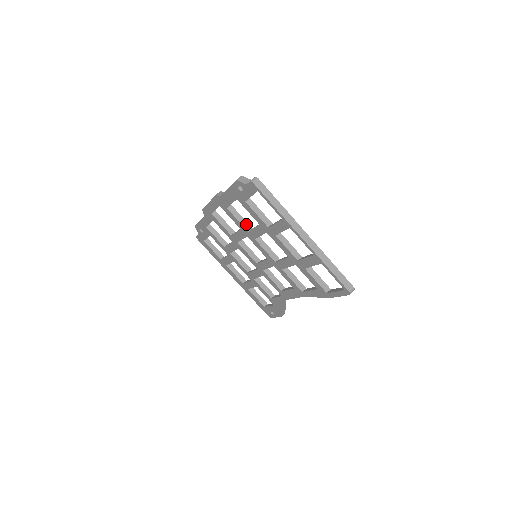
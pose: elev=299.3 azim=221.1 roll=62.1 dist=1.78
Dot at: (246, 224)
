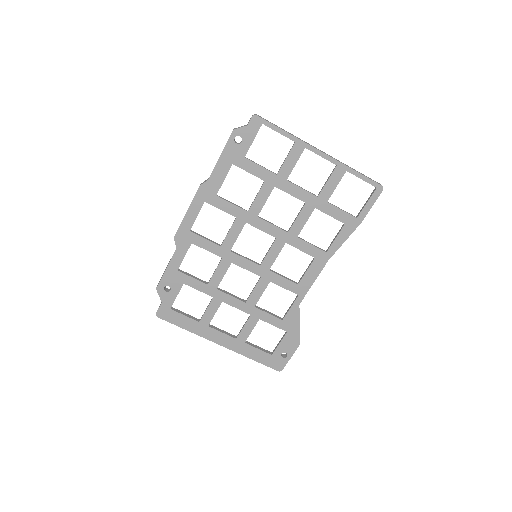
Dot at: (240, 208)
